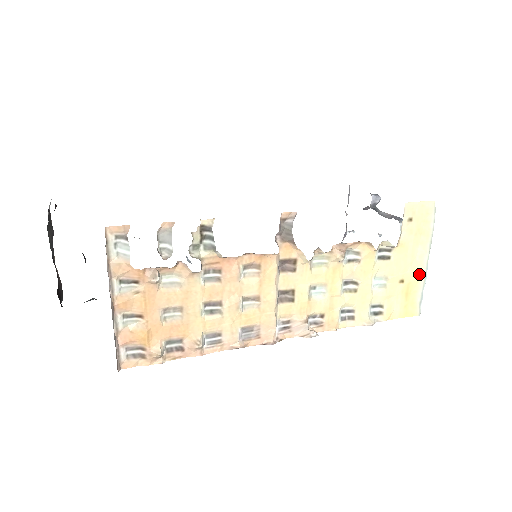
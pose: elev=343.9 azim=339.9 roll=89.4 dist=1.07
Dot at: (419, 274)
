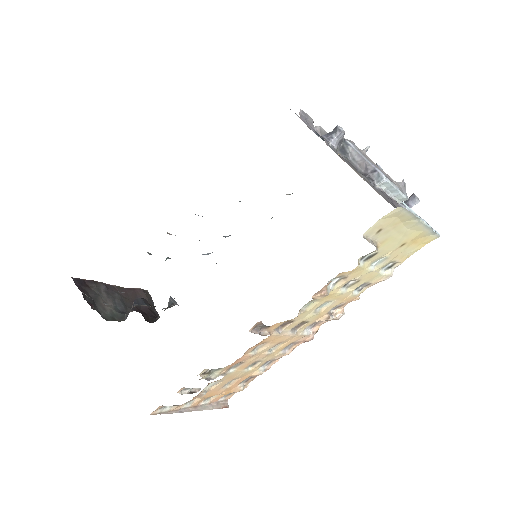
Dot at: (419, 231)
